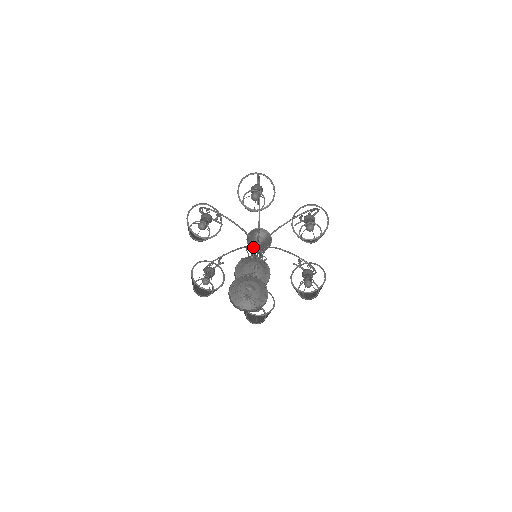
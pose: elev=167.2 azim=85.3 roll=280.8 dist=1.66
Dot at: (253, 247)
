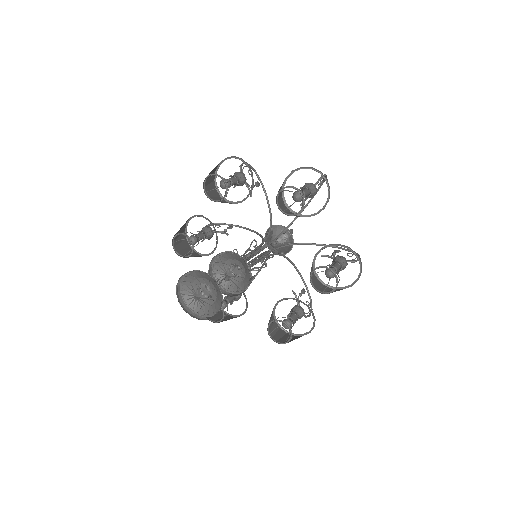
Dot at: (274, 251)
